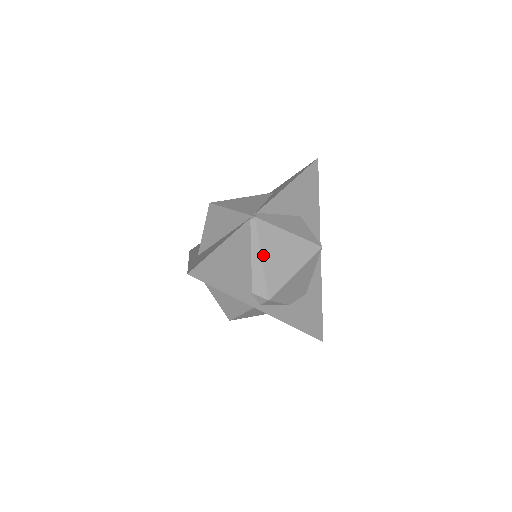
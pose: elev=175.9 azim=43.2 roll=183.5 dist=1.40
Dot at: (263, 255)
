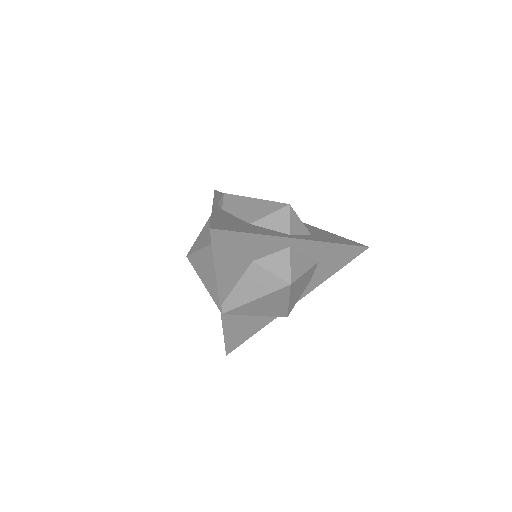
Dot at: (254, 315)
